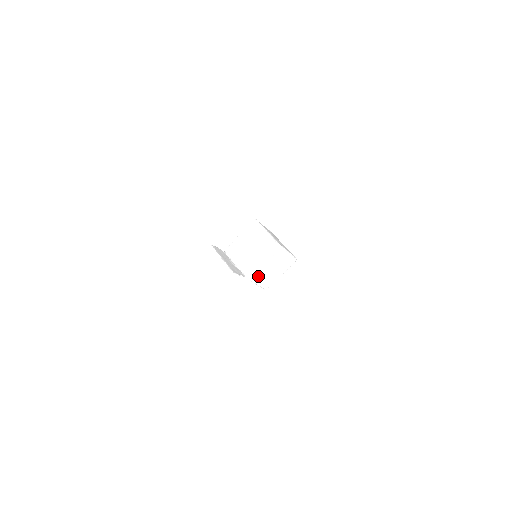
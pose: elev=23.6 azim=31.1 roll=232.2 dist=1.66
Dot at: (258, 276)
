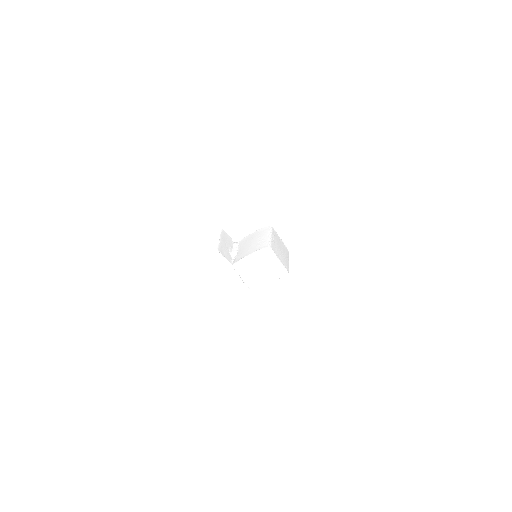
Dot at: (243, 269)
